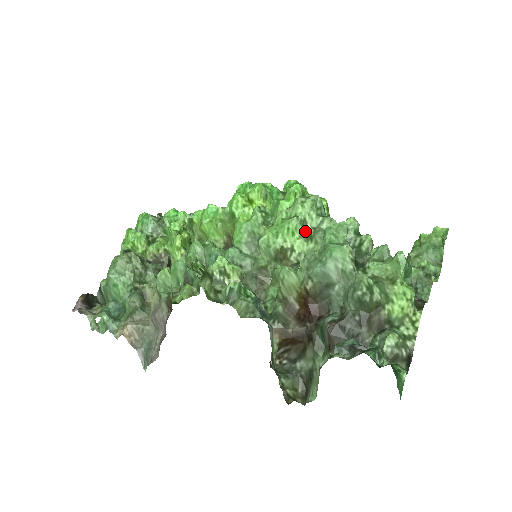
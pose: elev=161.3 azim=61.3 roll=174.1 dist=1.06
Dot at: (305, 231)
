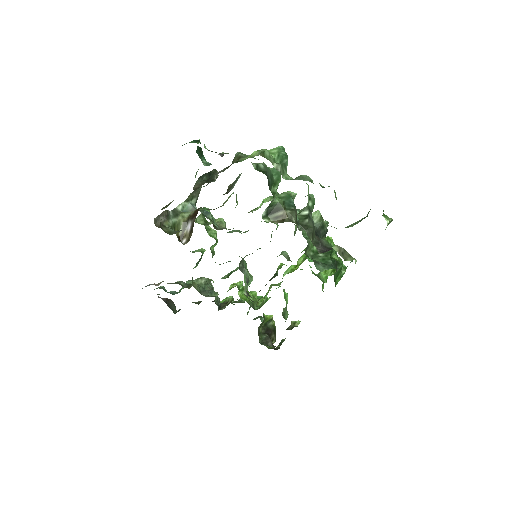
Dot at: occluded
